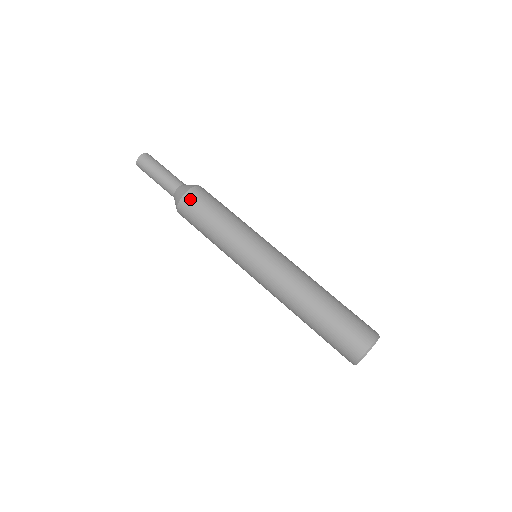
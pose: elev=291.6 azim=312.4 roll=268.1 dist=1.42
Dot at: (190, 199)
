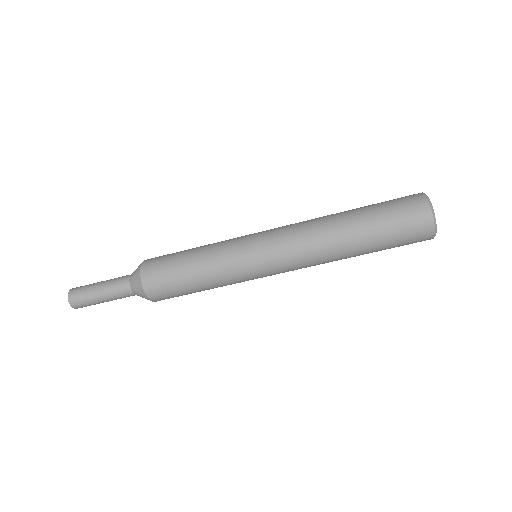
Dot at: (150, 278)
